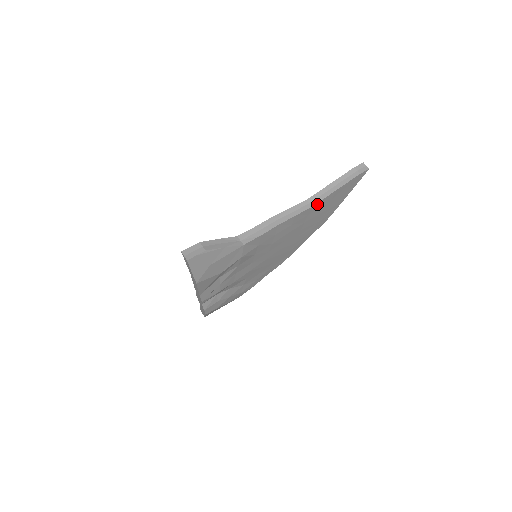
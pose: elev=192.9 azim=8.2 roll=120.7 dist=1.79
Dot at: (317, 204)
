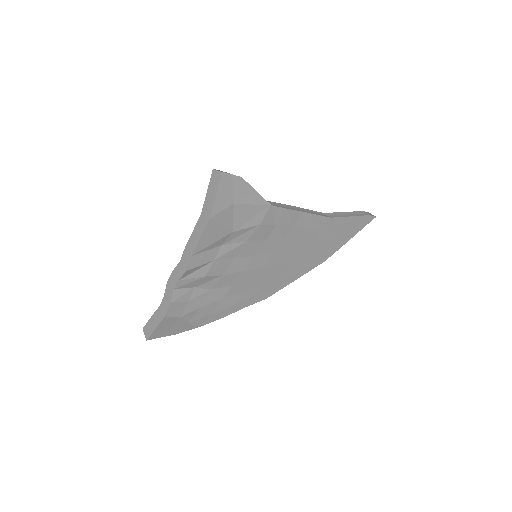
Dot at: (334, 219)
